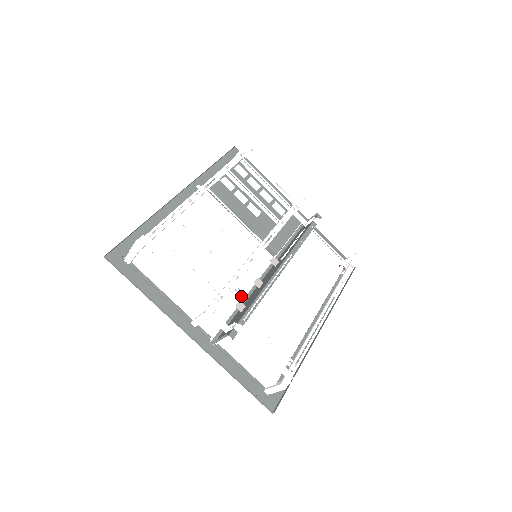
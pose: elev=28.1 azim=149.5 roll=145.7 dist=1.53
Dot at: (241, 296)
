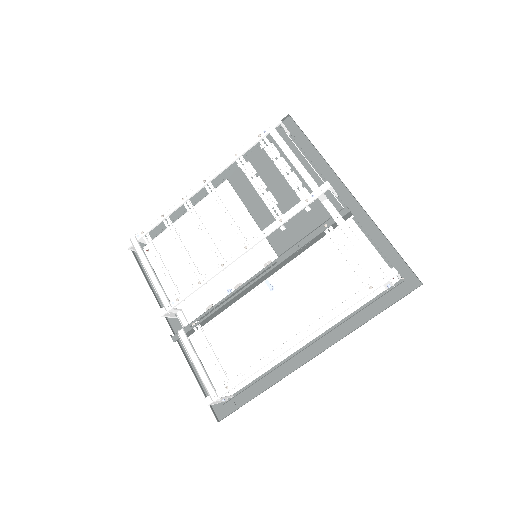
Dot at: occluded
